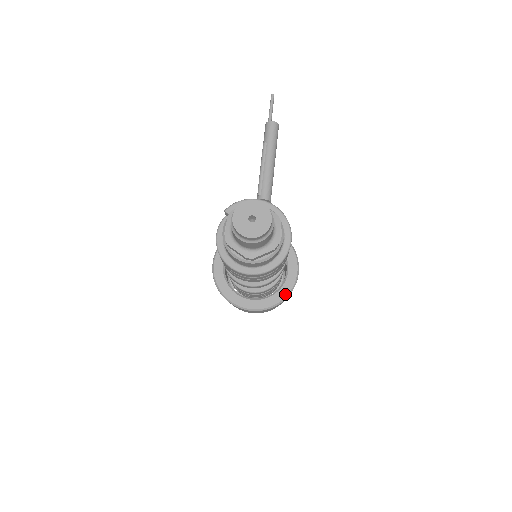
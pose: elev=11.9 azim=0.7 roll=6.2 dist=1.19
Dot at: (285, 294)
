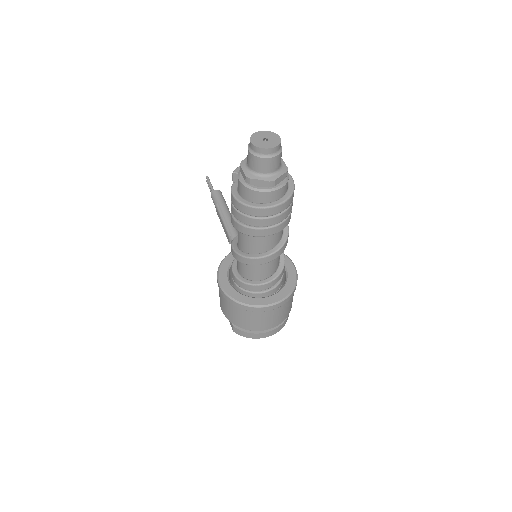
Dot at: (293, 283)
